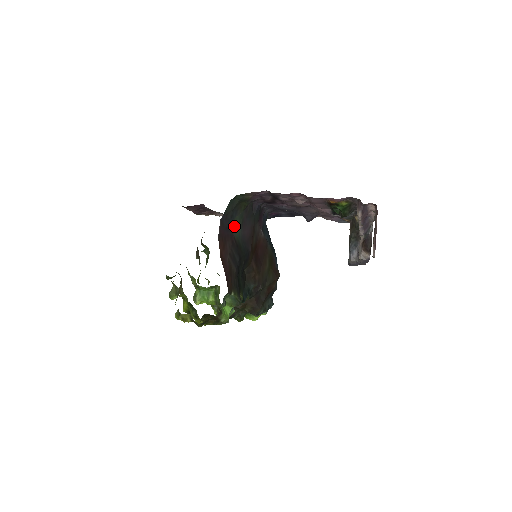
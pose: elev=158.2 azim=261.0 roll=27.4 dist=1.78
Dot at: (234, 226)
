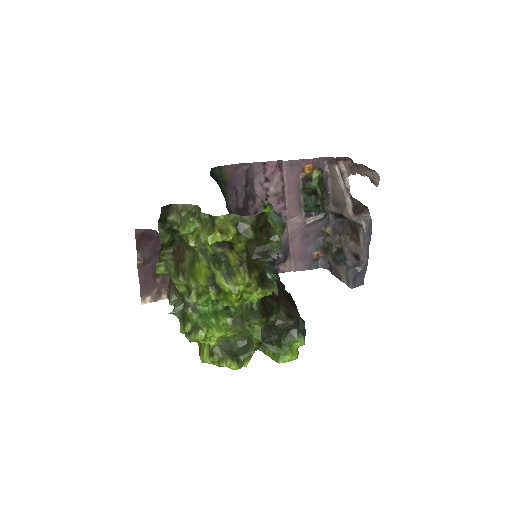
Dot at: occluded
